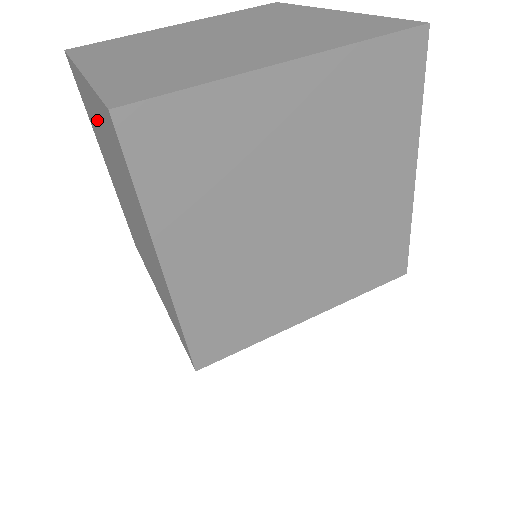
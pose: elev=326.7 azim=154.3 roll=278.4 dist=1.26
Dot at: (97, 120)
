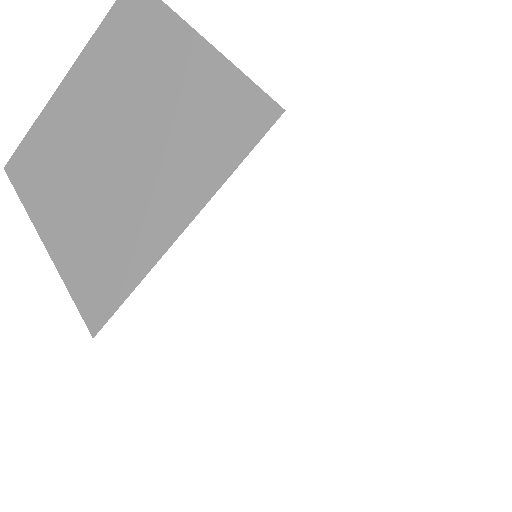
Dot at: occluded
